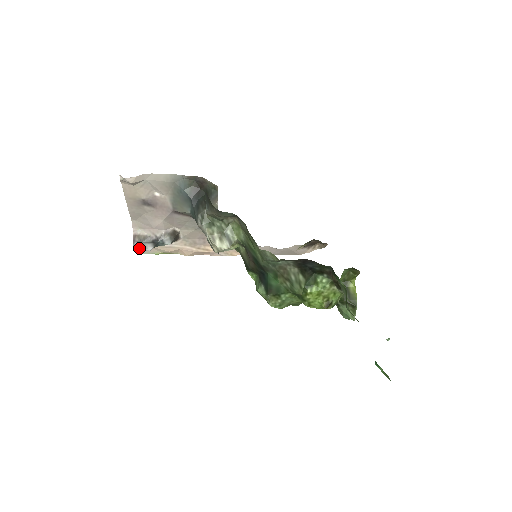
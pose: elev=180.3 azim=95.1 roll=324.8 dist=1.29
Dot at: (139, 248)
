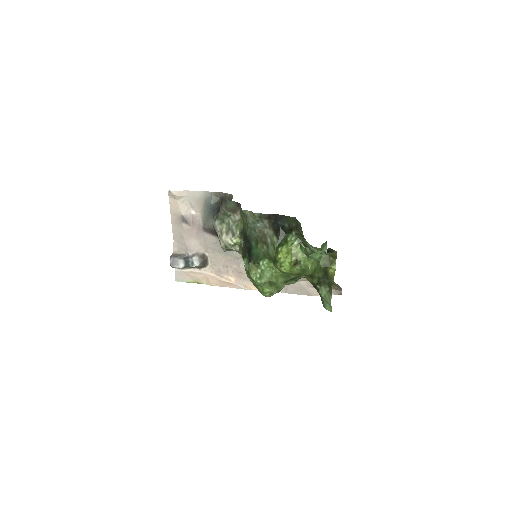
Dot at: (173, 264)
